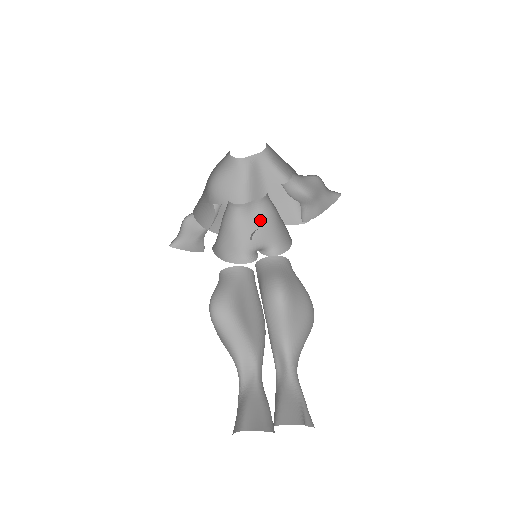
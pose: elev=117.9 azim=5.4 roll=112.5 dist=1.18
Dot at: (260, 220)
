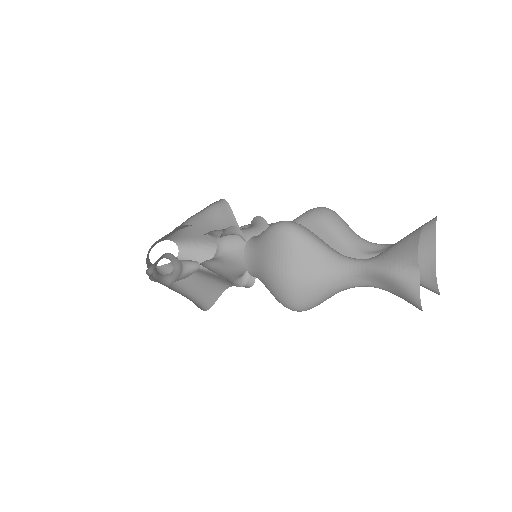
Dot at: (225, 264)
